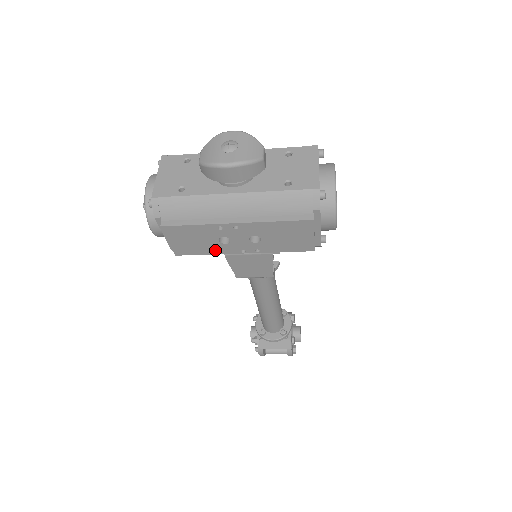
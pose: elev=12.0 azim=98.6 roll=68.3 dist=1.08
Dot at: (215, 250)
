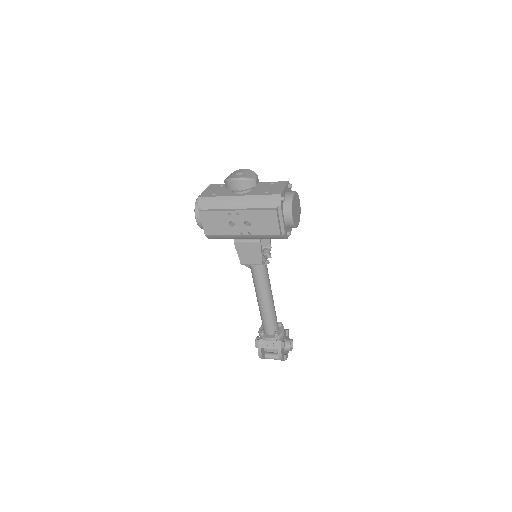
Dot at: (227, 232)
